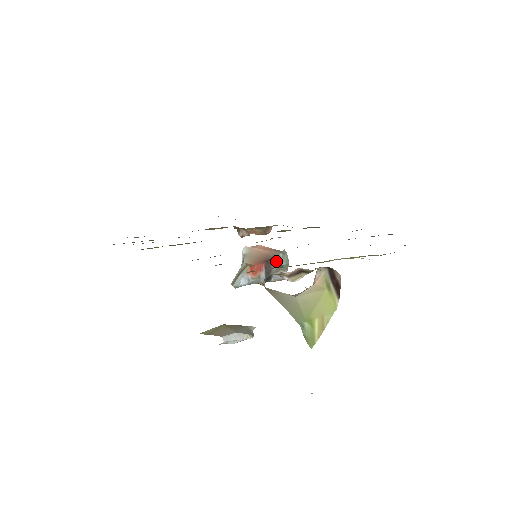
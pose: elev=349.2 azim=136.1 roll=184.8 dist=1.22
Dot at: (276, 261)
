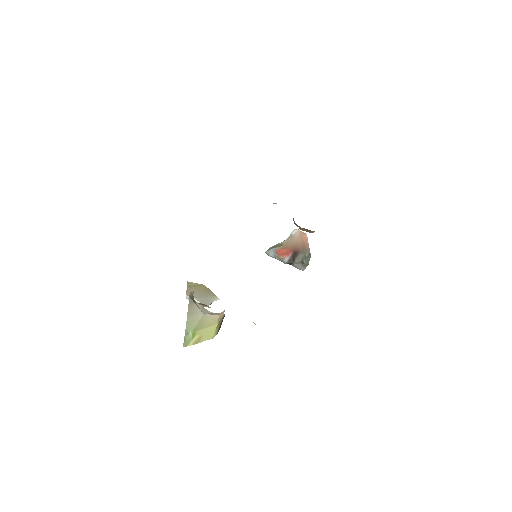
Dot at: (301, 256)
